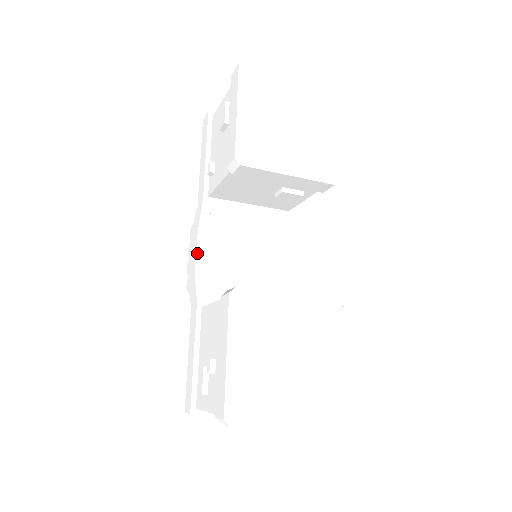
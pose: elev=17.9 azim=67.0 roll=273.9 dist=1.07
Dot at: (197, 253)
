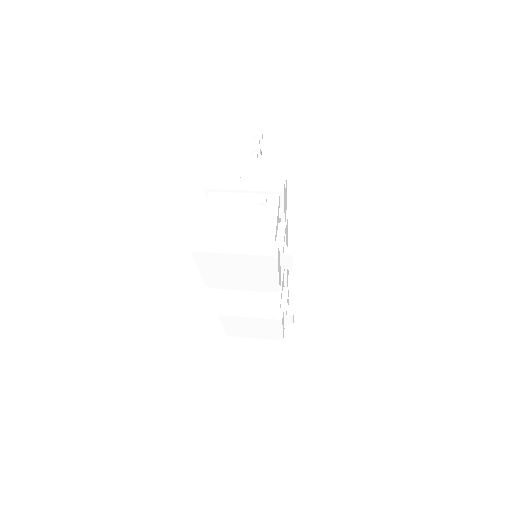
Dot at: occluded
